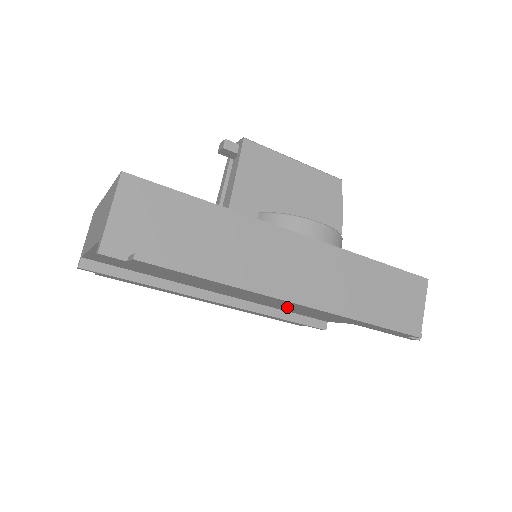
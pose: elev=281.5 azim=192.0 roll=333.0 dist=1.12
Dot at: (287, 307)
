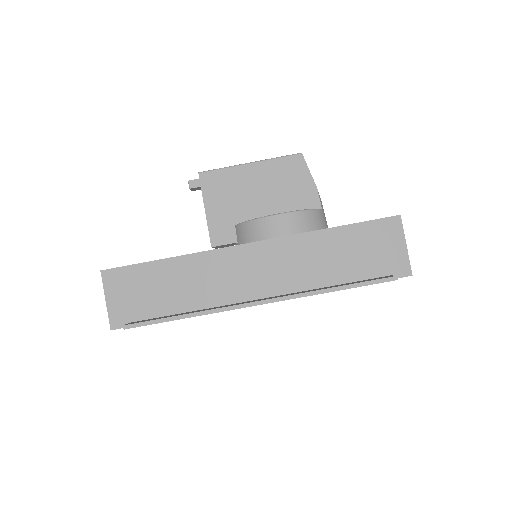
Dot at: occluded
